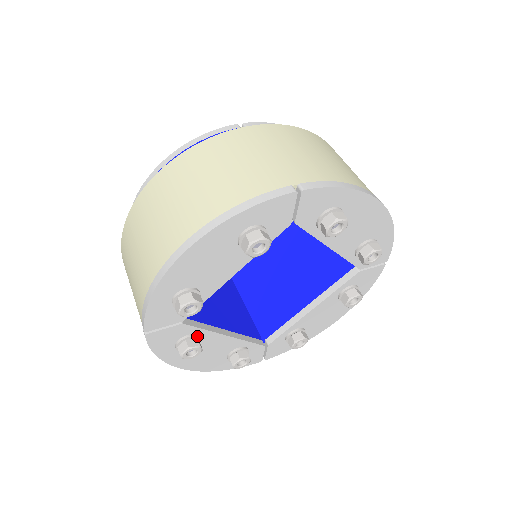
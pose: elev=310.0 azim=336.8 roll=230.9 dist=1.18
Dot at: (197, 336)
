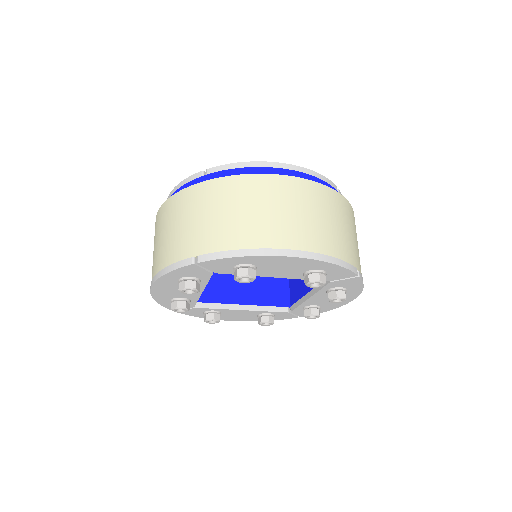
Dot at: (201, 283)
